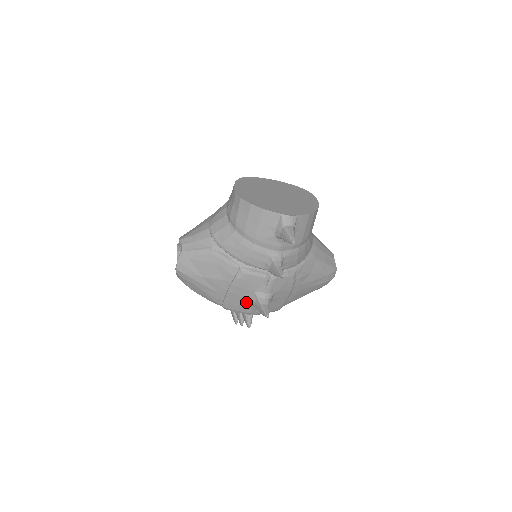
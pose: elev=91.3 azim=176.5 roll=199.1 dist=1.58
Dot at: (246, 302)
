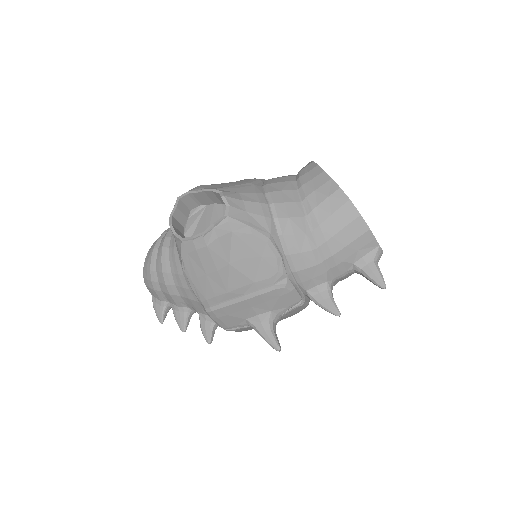
Dot at: (245, 316)
